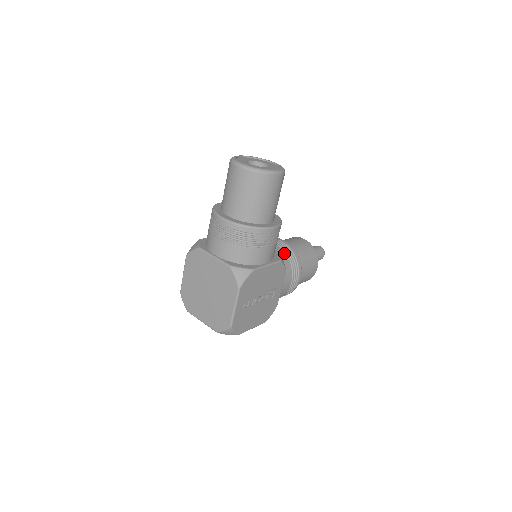
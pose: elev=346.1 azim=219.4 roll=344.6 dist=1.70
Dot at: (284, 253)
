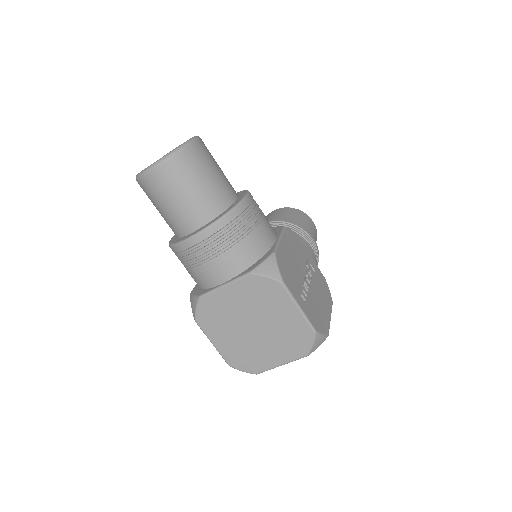
Dot at: occluded
